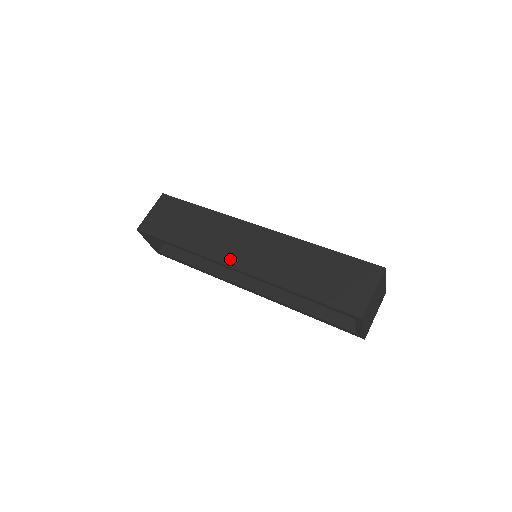
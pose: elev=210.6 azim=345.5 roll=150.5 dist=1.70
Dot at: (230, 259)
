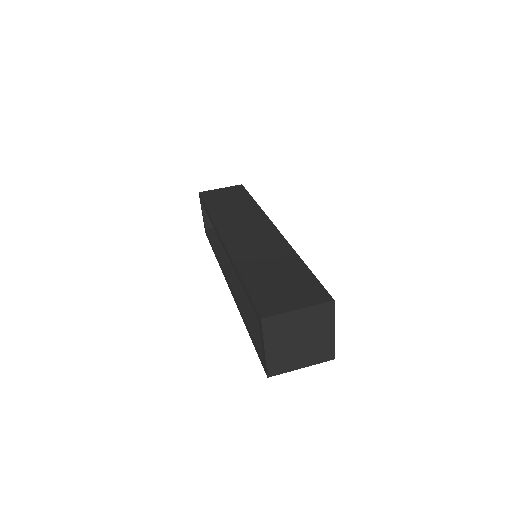
Dot at: (227, 232)
